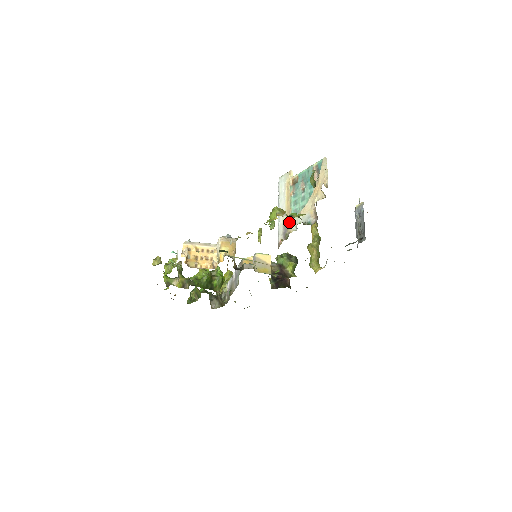
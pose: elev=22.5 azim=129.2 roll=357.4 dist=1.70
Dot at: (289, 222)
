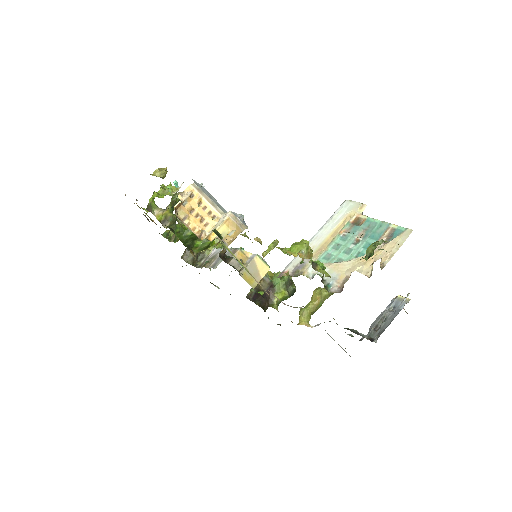
Dot at: occluded
